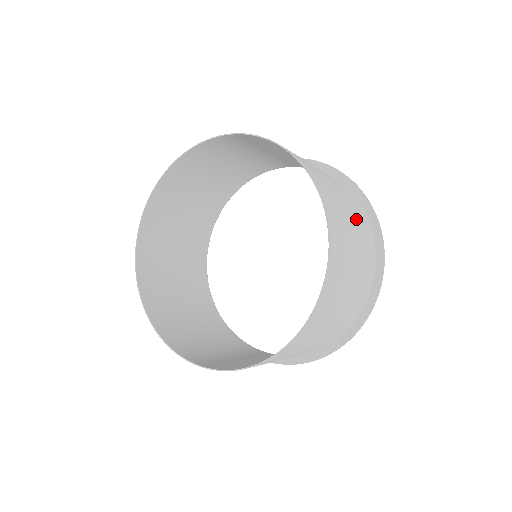
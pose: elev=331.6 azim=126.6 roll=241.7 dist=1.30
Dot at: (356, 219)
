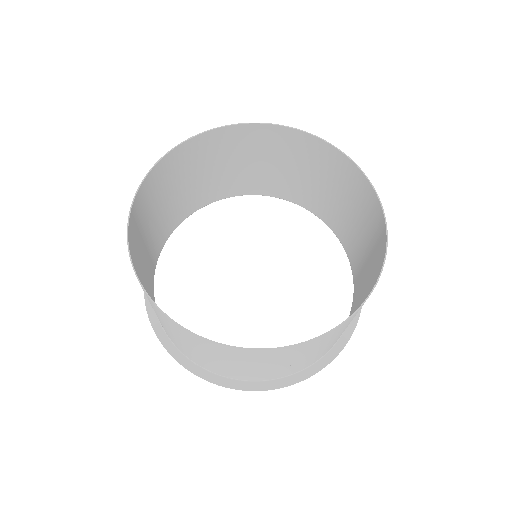
Dot at: (316, 191)
